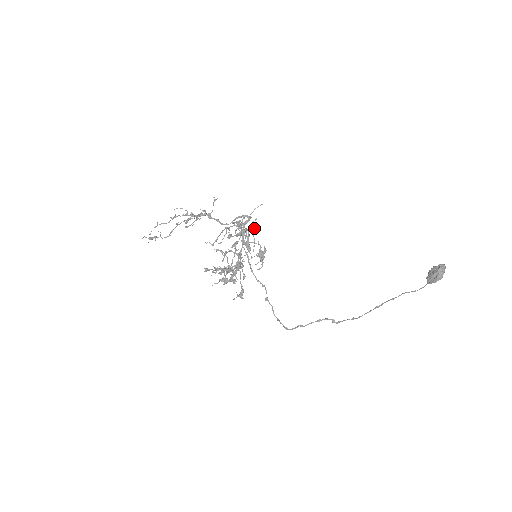
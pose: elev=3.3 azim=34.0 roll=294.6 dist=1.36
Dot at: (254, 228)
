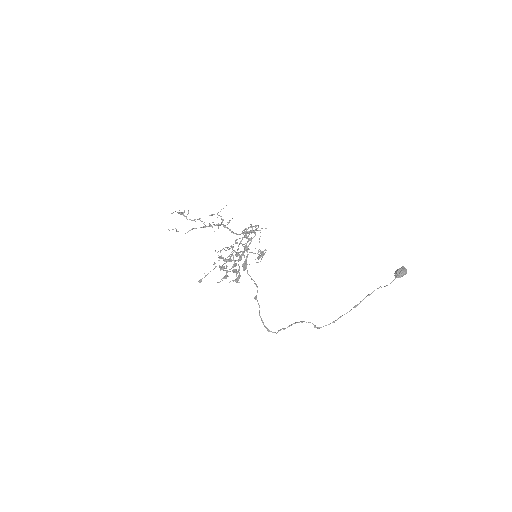
Dot at: (262, 228)
